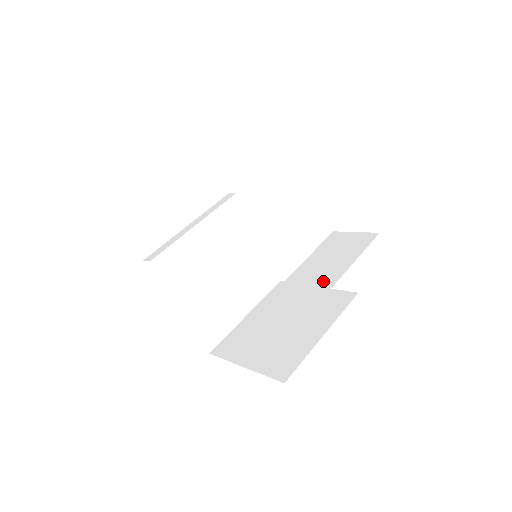
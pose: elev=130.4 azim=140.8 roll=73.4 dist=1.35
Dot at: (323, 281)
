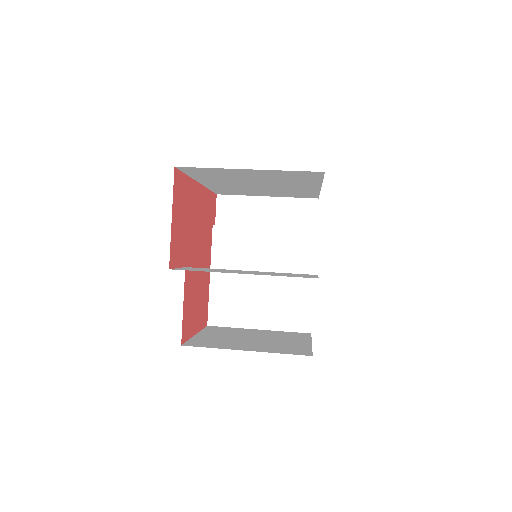
Dot at: (237, 272)
